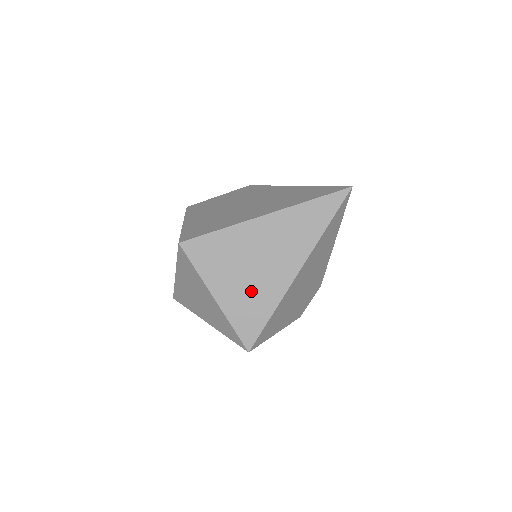
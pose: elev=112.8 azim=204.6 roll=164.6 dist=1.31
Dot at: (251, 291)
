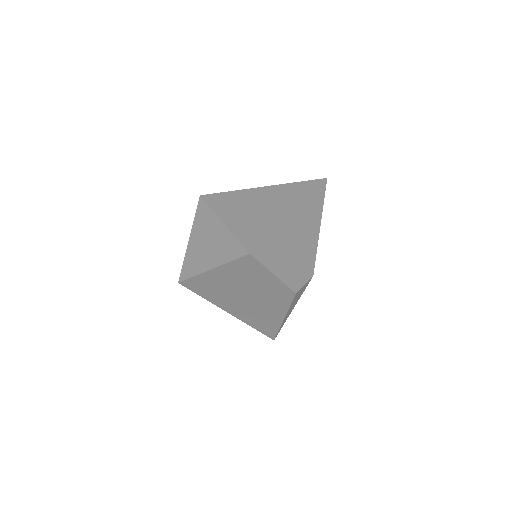
Dot at: (254, 220)
